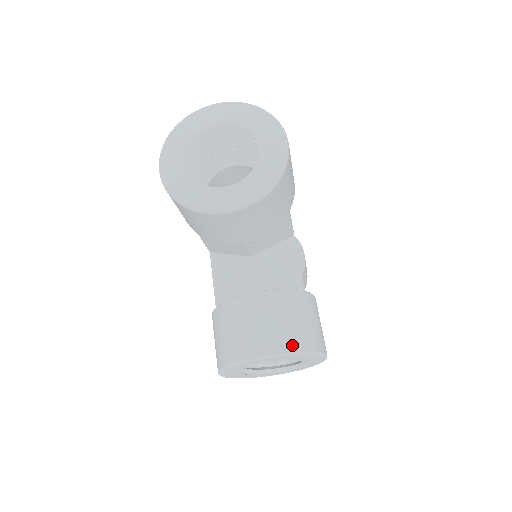
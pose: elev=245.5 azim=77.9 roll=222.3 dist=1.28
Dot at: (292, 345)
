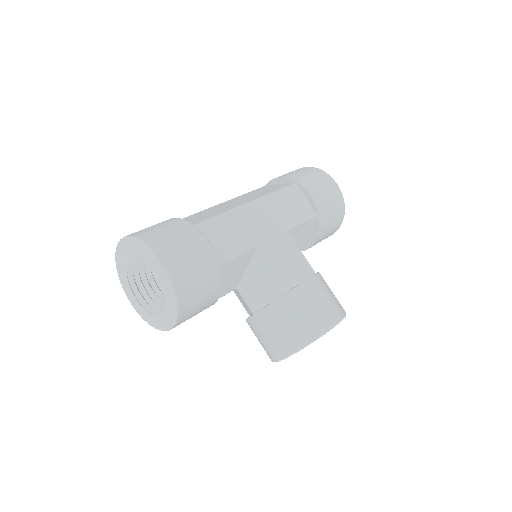
Dot at: (292, 347)
